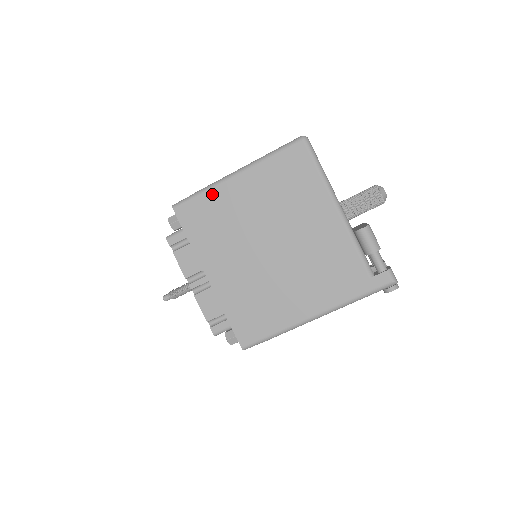
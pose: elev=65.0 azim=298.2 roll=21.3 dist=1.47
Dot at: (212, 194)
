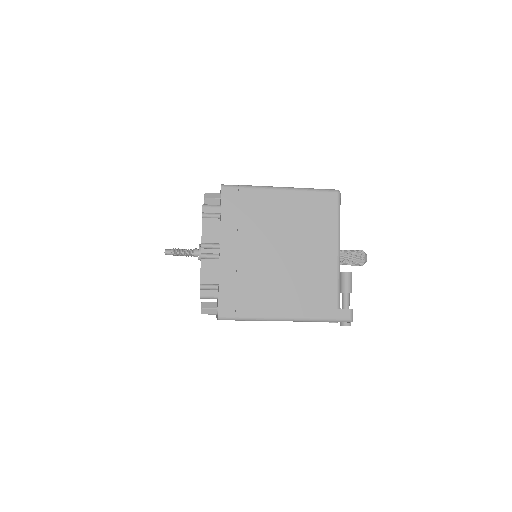
Dot at: (257, 193)
